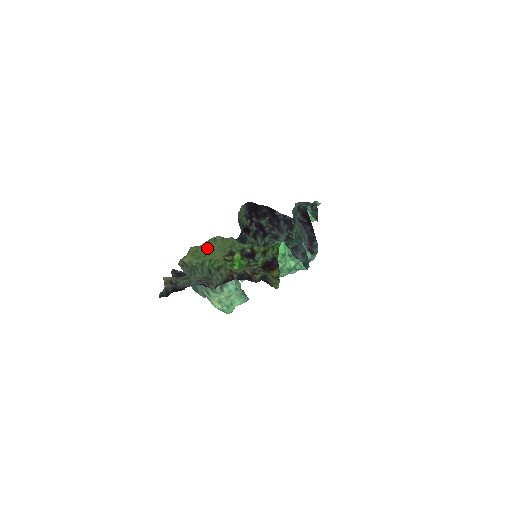
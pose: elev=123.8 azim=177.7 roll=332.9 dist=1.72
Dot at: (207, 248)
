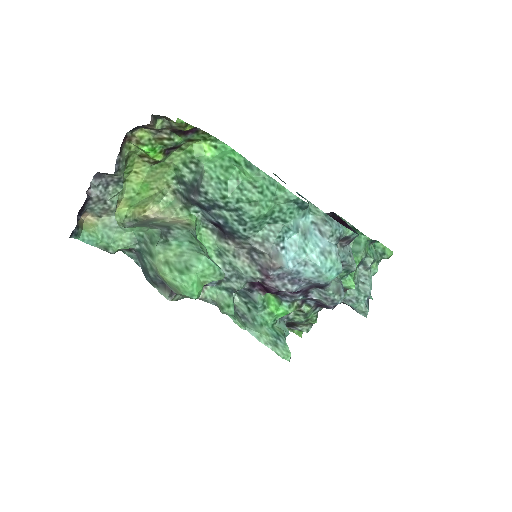
Dot at: (149, 198)
